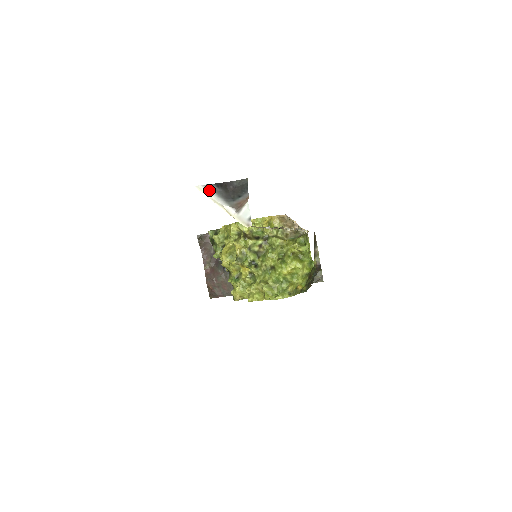
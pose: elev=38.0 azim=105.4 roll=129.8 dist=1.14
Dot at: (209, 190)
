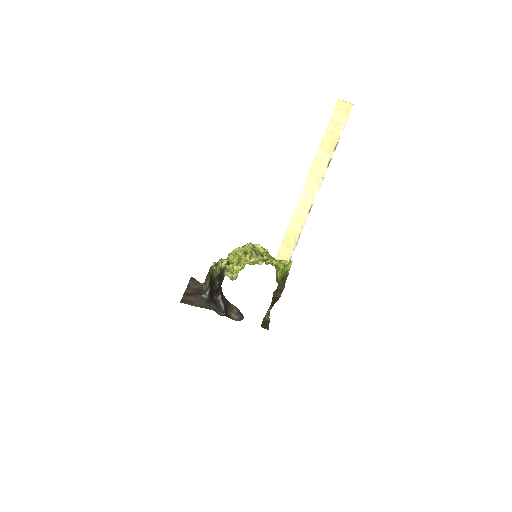
Dot at: (342, 100)
